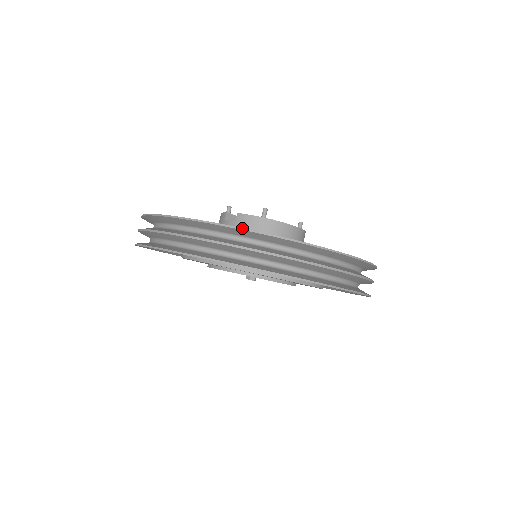
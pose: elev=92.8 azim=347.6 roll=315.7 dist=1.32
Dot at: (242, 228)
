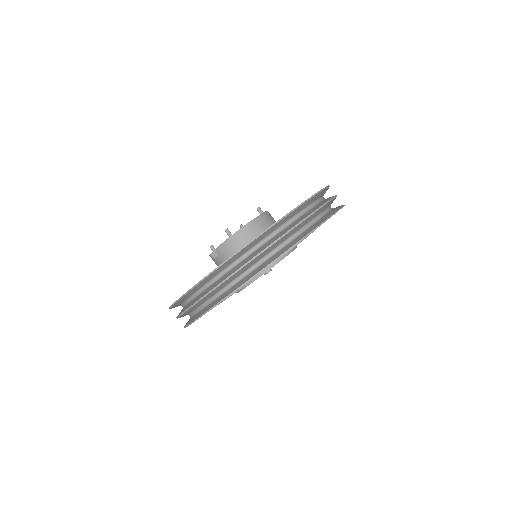
Dot at: (214, 269)
